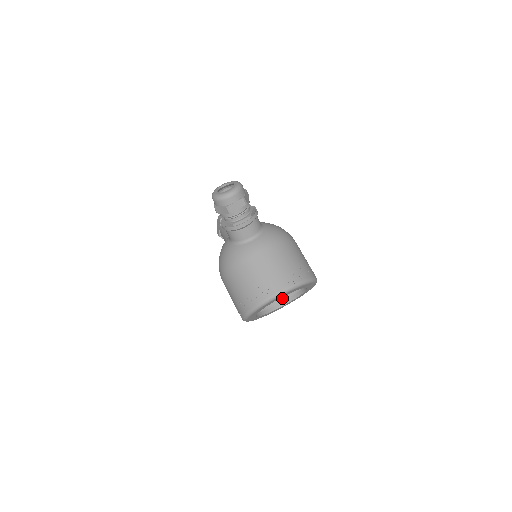
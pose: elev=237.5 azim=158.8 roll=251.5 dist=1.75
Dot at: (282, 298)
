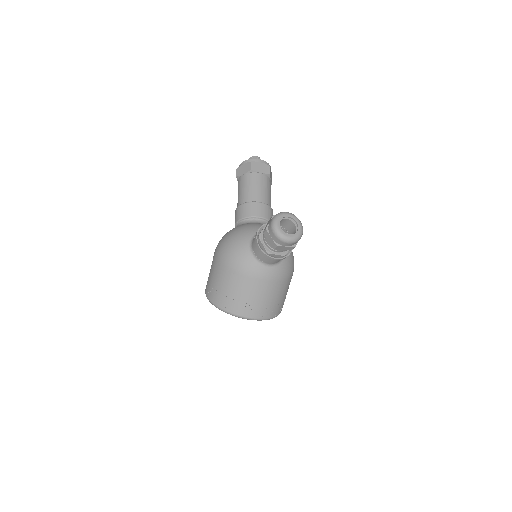
Dot at: occluded
